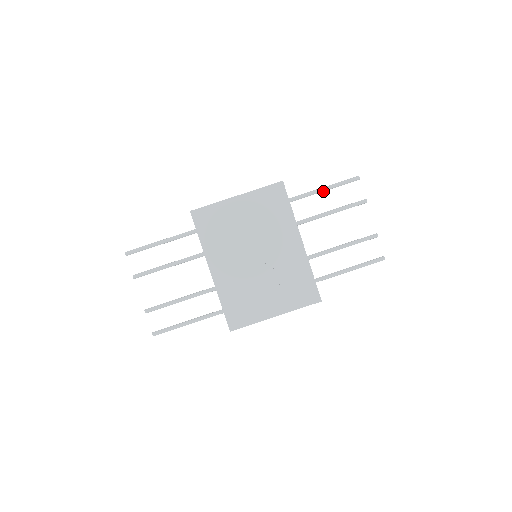
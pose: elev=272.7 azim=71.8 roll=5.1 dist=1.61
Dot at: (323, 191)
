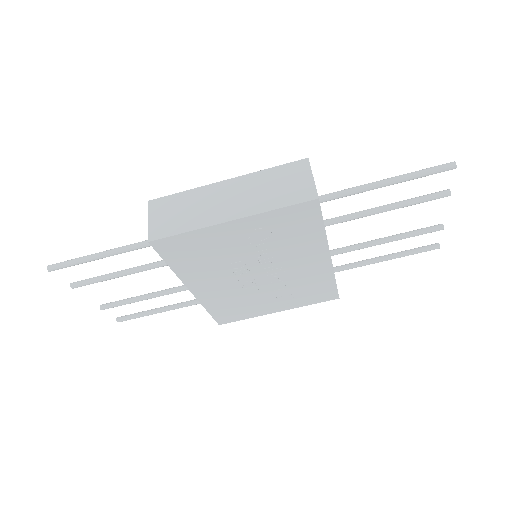
Dot at: (384, 185)
